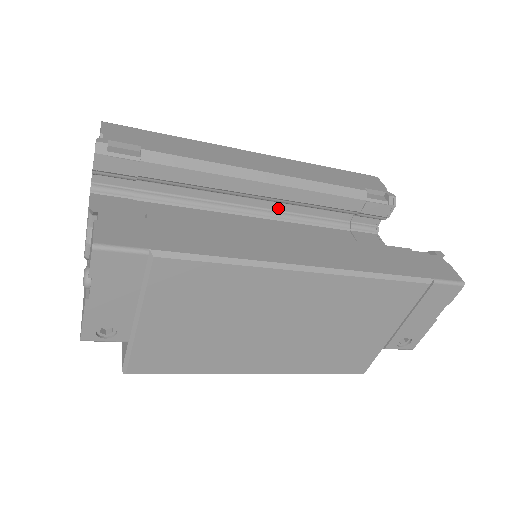
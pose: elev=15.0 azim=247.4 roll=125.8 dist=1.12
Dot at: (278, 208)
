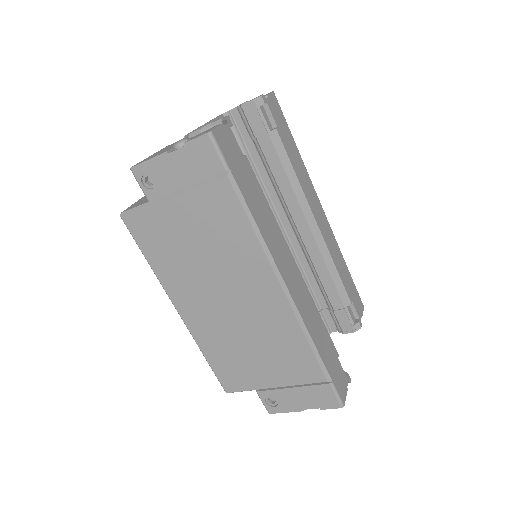
Dot at: (297, 250)
